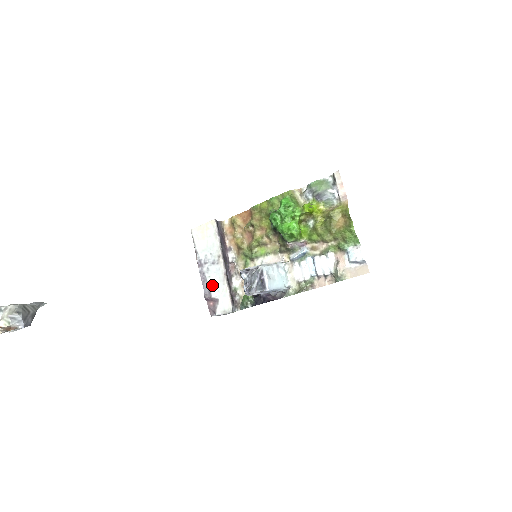
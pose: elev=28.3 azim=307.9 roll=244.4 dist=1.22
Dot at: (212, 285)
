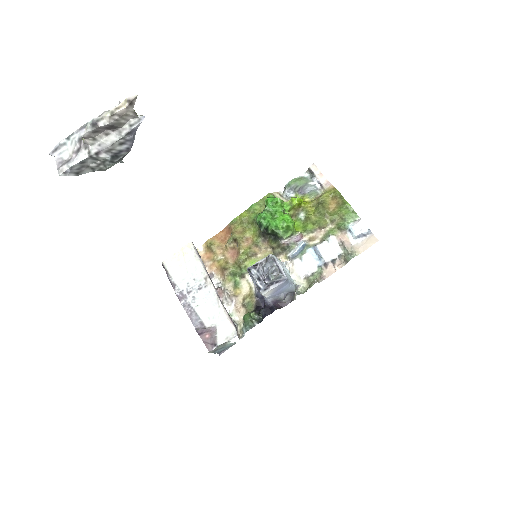
Dot at: (203, 314)
